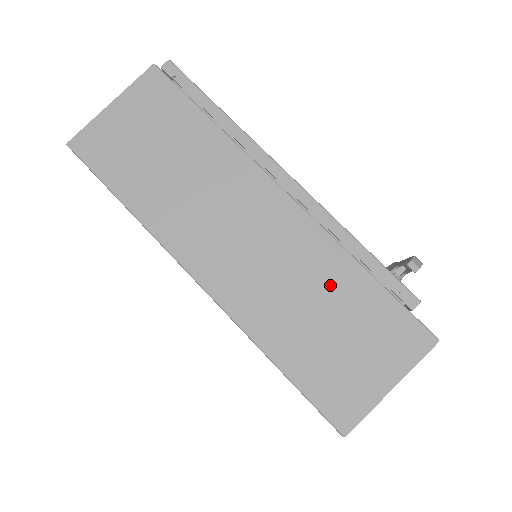
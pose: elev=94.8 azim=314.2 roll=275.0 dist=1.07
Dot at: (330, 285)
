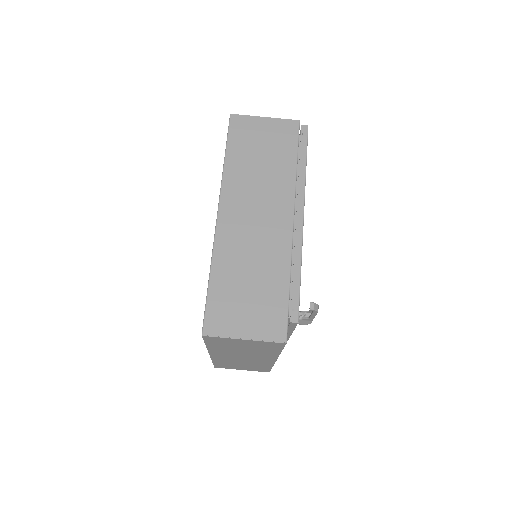
Dot at: (268, 273)
